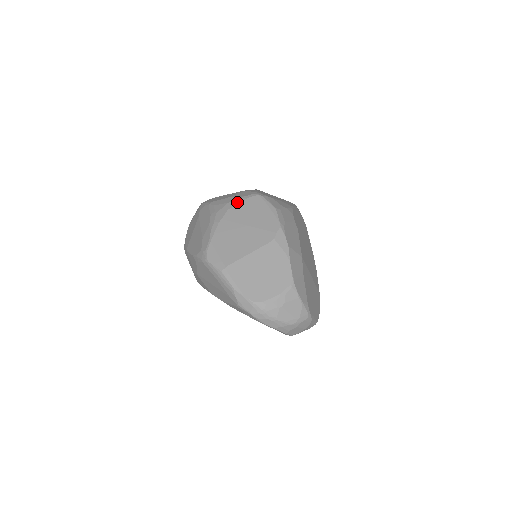
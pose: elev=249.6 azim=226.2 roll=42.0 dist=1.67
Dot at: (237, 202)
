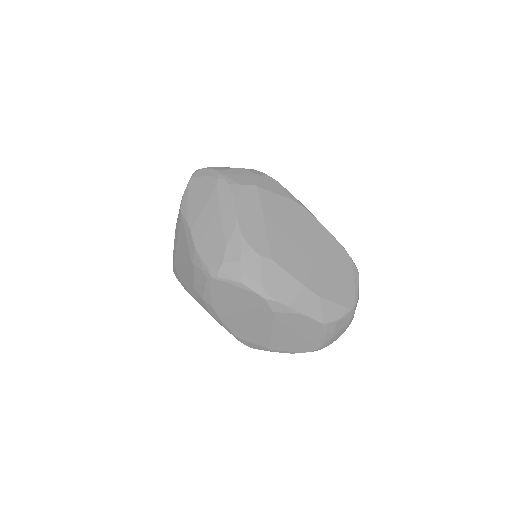
Dot at: (208, 295)
